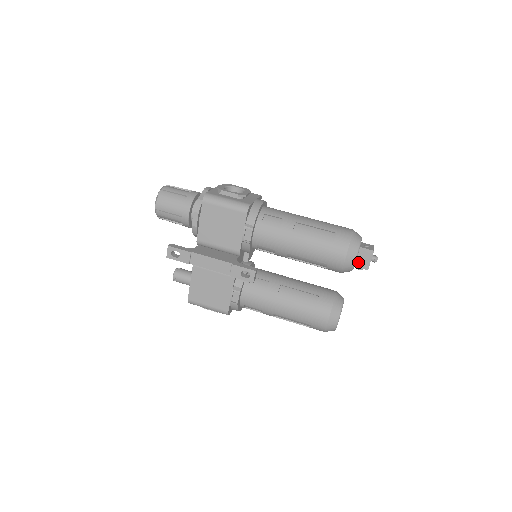
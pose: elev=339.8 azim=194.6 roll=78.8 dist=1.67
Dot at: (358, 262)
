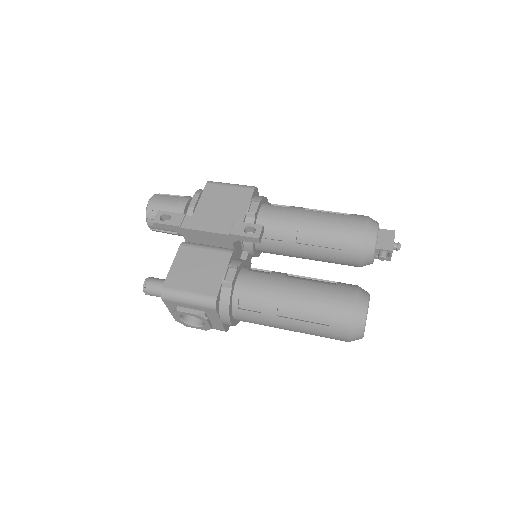
Dot at: (380, 243)
